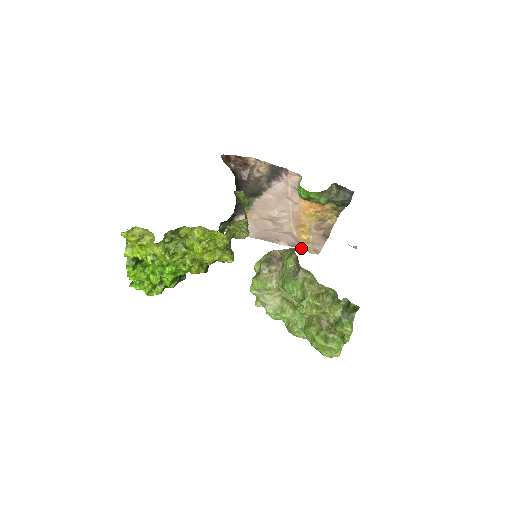
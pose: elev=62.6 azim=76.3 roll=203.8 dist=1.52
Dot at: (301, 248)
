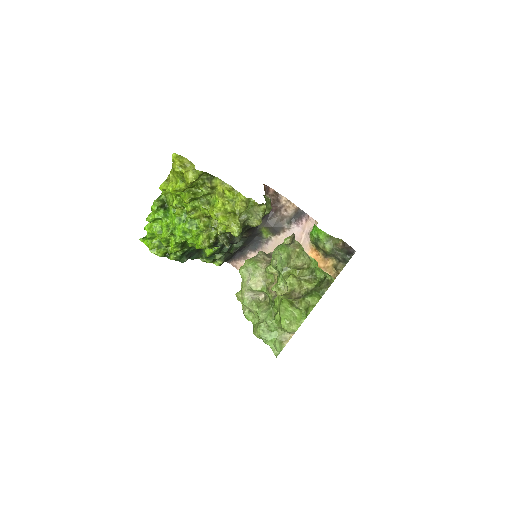
Dot at: occluded
